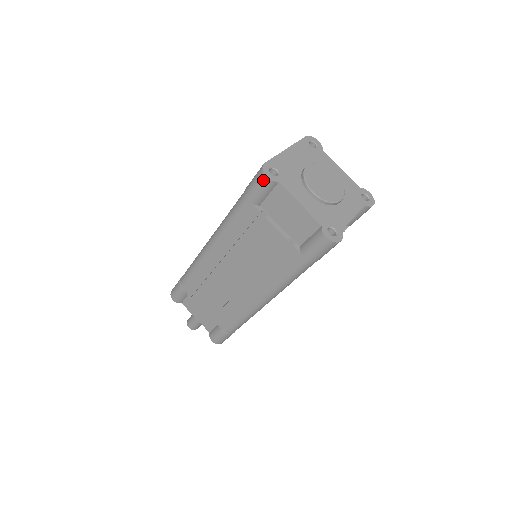
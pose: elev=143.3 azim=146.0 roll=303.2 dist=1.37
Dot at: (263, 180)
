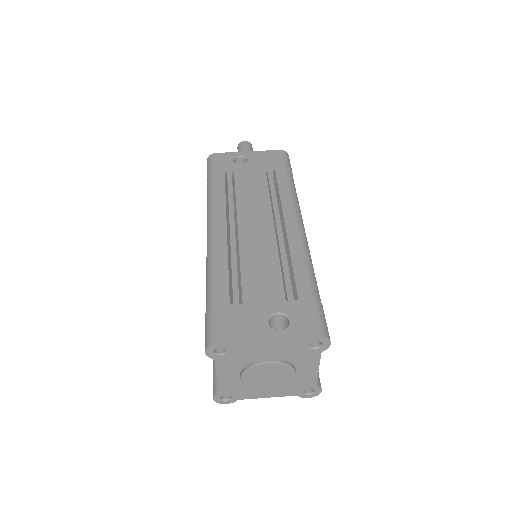
Dot at: (205, 346)
